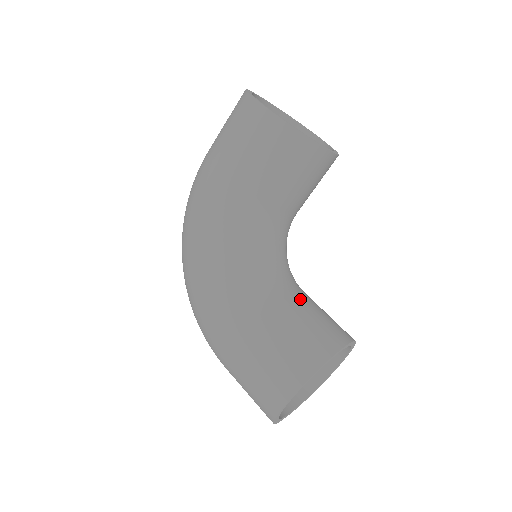
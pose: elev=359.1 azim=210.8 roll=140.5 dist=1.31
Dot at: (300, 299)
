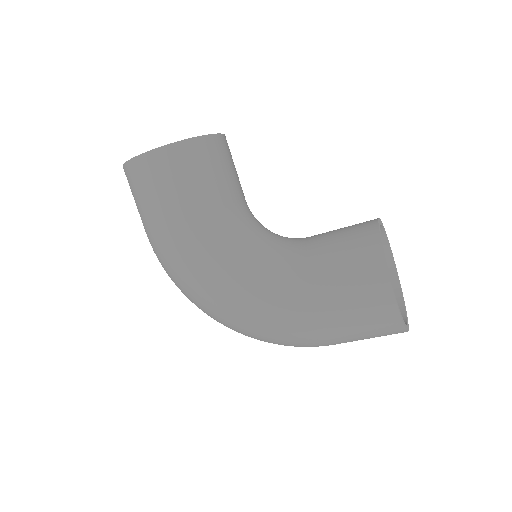
Dot at: (315, 238)
